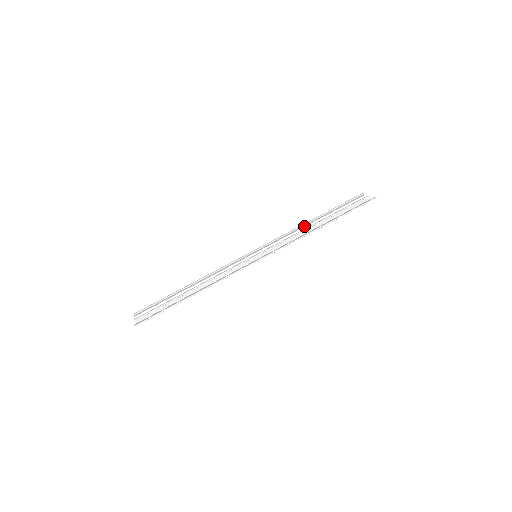
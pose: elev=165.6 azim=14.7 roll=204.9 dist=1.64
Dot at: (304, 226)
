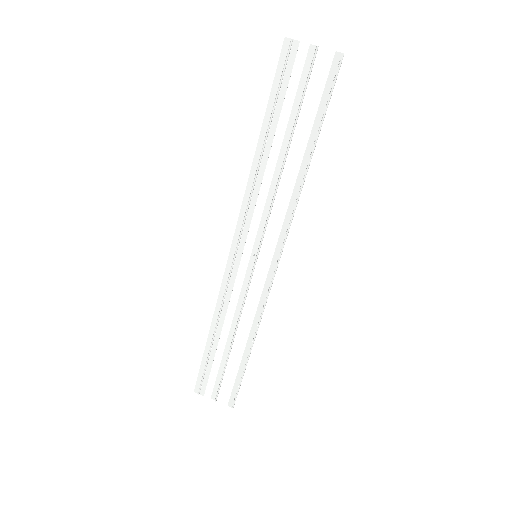
Dot at: (264, 167)
